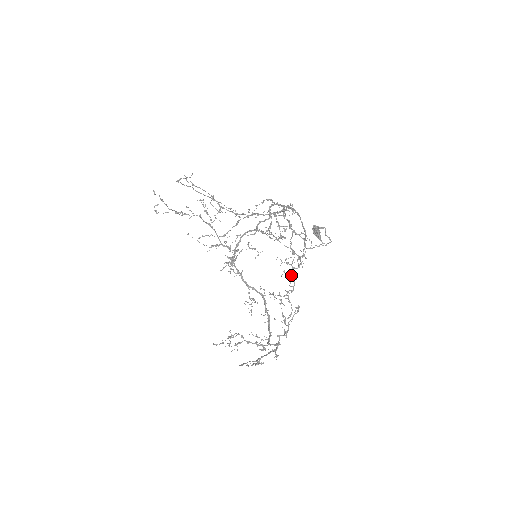
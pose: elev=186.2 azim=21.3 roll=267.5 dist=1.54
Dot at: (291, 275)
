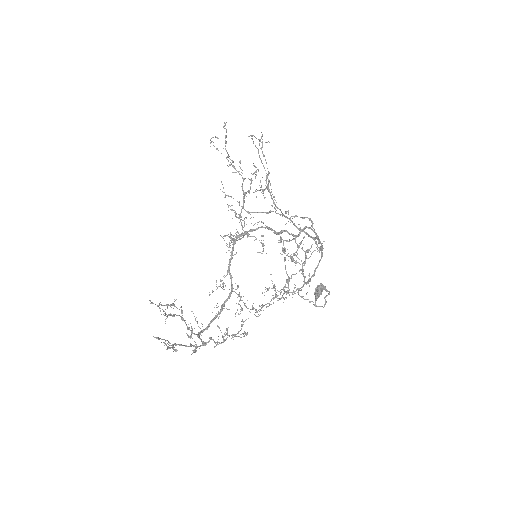
Dot at: occluded
